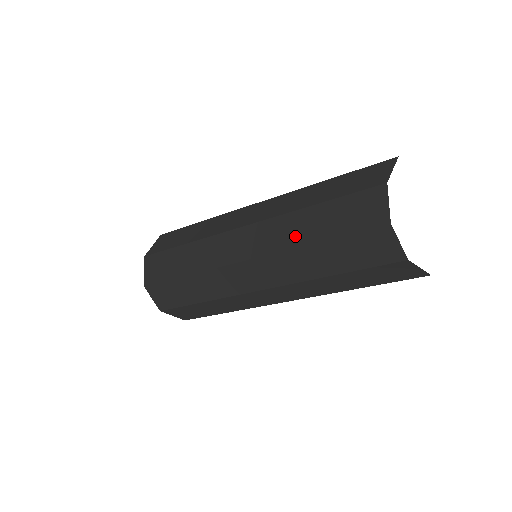
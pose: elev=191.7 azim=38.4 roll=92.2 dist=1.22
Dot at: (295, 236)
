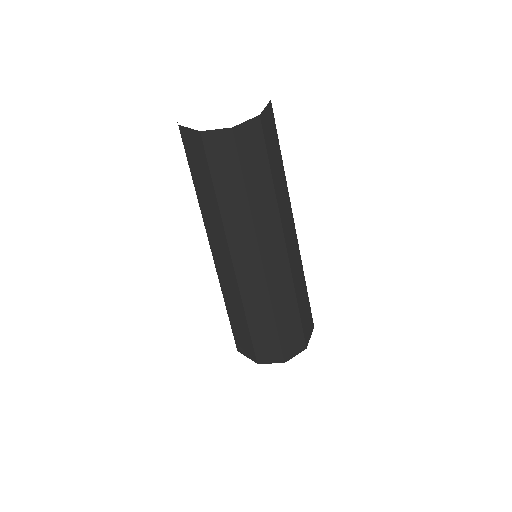
Dot at: occluded
